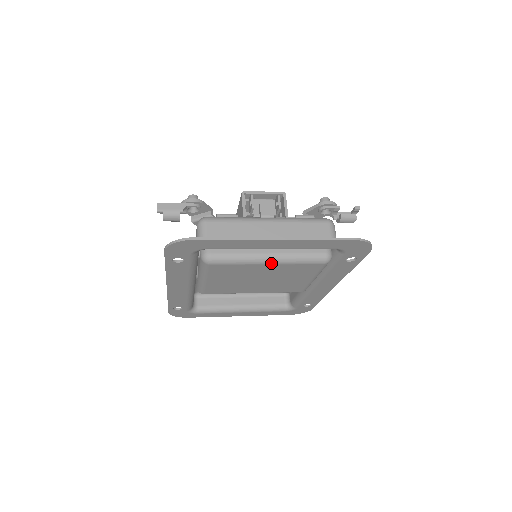
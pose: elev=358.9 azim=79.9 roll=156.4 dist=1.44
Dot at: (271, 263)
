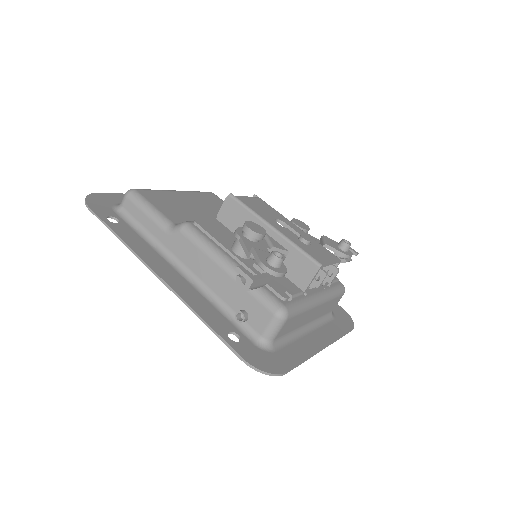
Dot at: occluded
